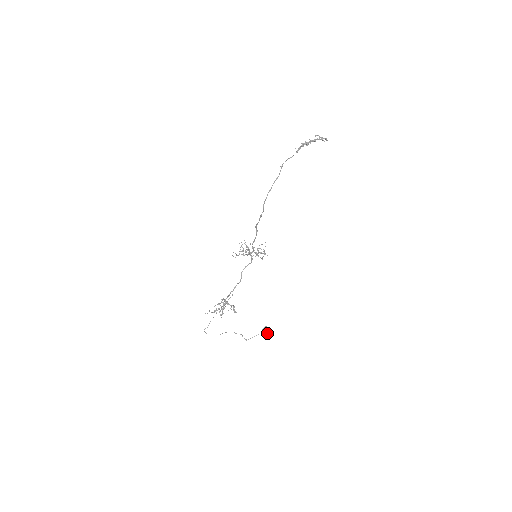
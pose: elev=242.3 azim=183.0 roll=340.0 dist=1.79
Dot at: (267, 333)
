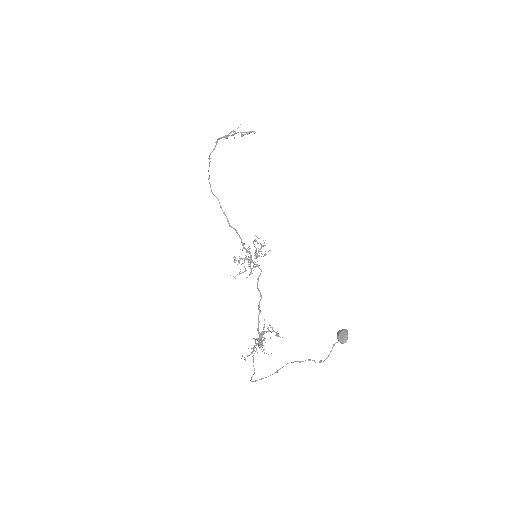
Dot at: (346, 337)
